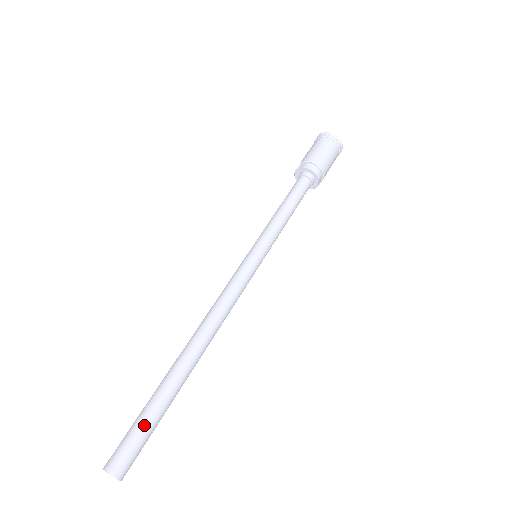
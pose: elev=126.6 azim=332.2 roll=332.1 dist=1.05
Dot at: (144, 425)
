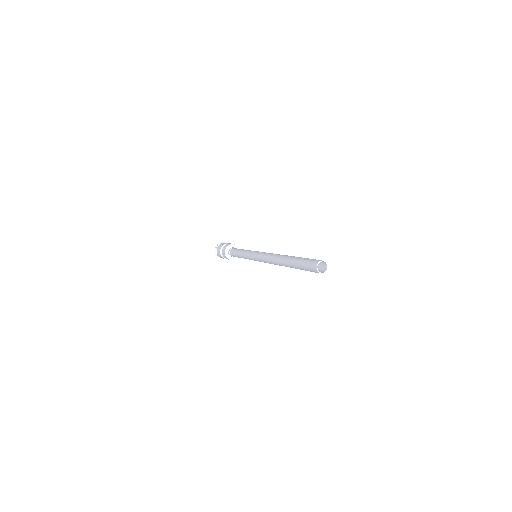
Dot at: occluded
